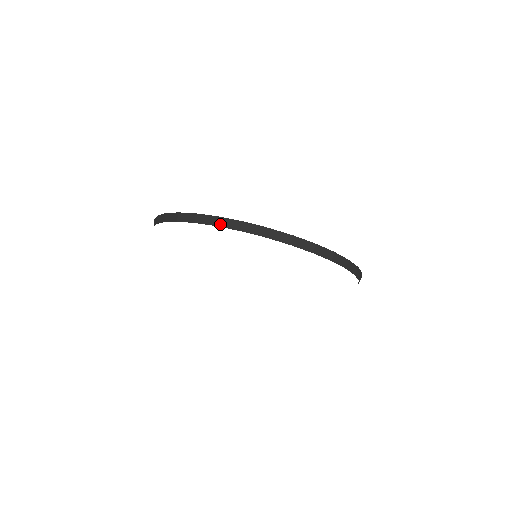
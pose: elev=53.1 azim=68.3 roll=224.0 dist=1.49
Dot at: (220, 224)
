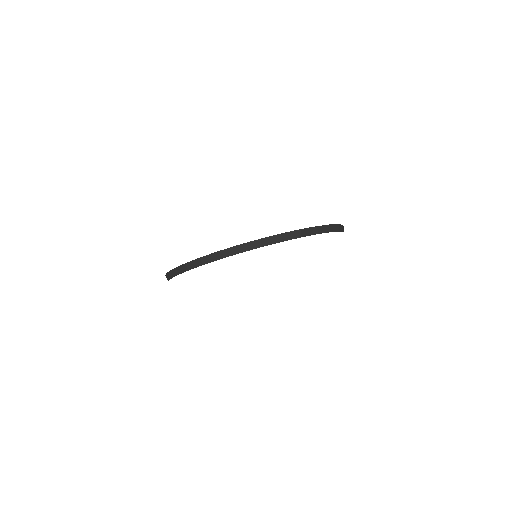
Dot at: (205, 262)
